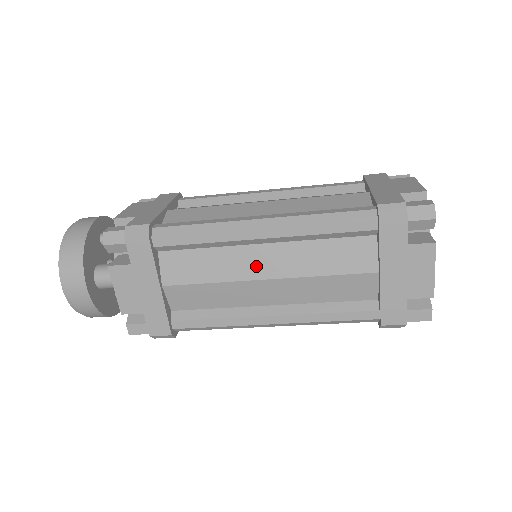
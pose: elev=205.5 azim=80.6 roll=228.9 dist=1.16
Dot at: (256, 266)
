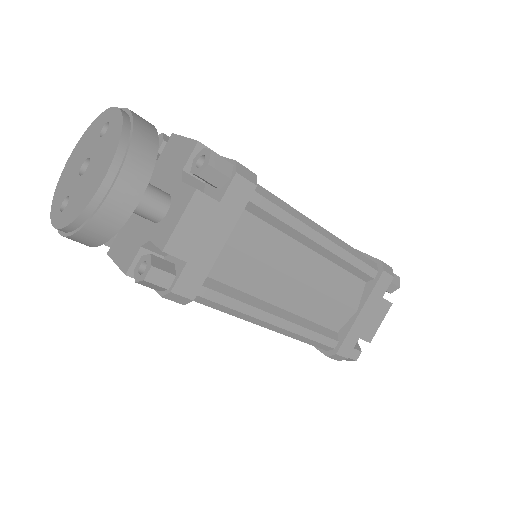
Dot at: (299, 266)
